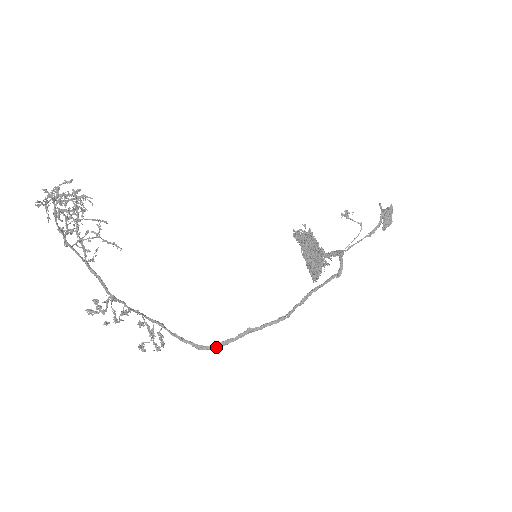
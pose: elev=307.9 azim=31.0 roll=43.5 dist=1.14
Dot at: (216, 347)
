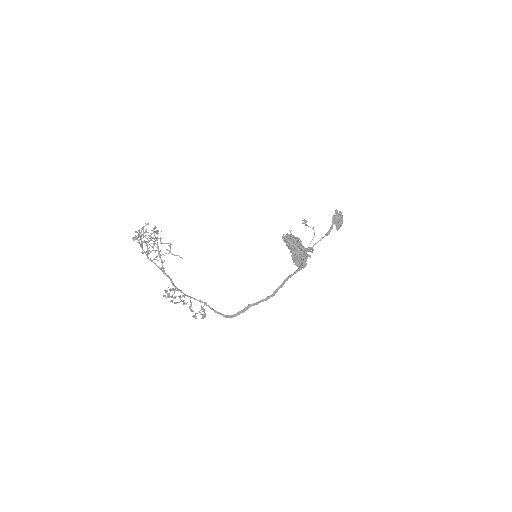
Dot at: (233, 316)
